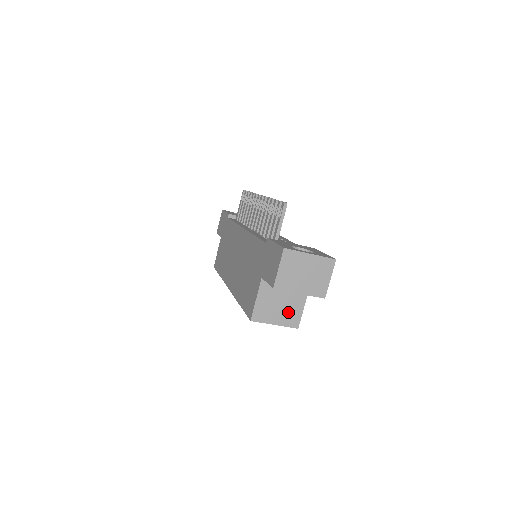
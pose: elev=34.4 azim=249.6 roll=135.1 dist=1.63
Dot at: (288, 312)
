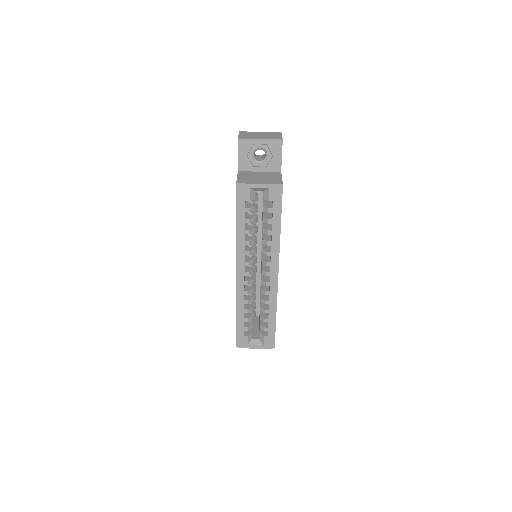
Dot at: (269, 180)
